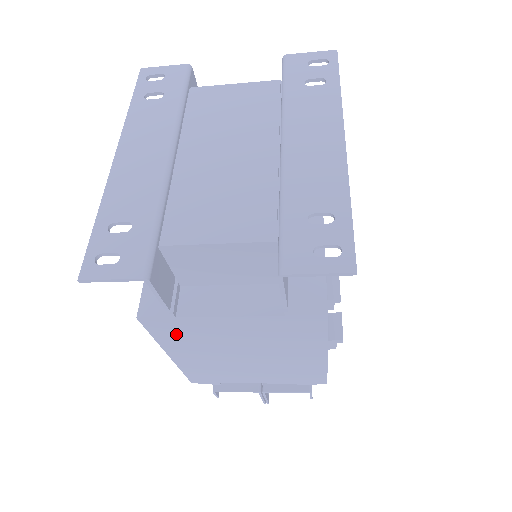
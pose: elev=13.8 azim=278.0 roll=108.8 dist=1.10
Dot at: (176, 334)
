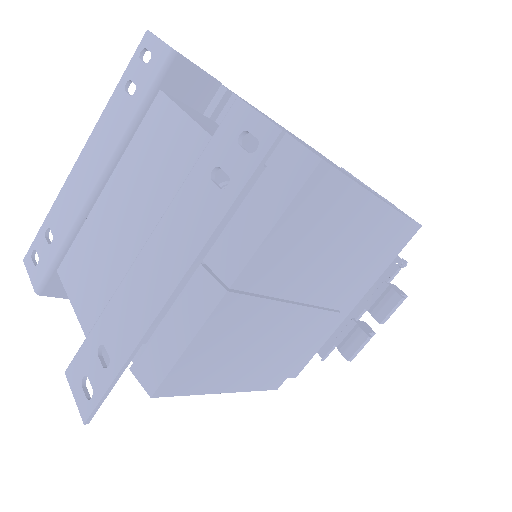
Dot at: occluded
